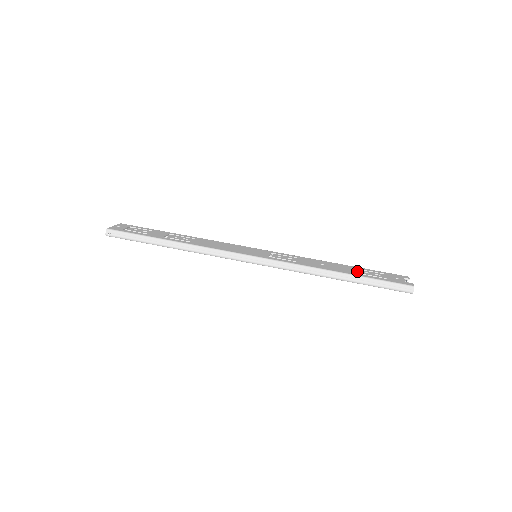
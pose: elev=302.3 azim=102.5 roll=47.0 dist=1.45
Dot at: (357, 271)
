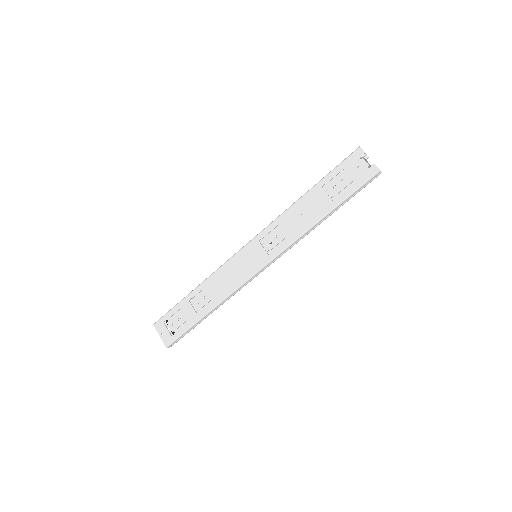
Dot at: (325, 190)
